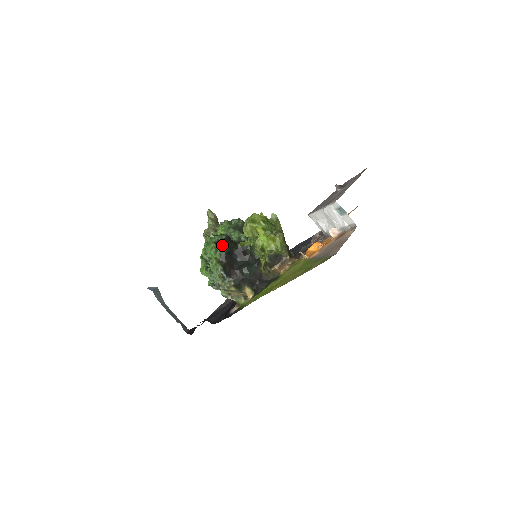
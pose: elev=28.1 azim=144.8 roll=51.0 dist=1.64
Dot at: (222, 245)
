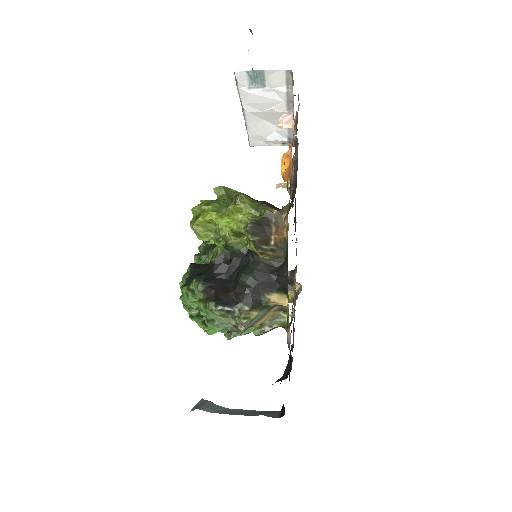
Dot at: (193, 279)
